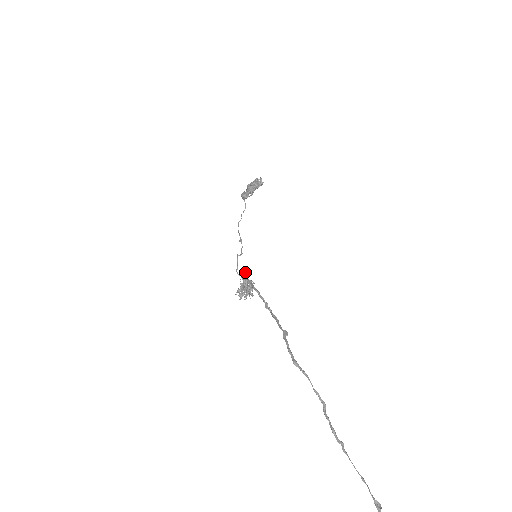
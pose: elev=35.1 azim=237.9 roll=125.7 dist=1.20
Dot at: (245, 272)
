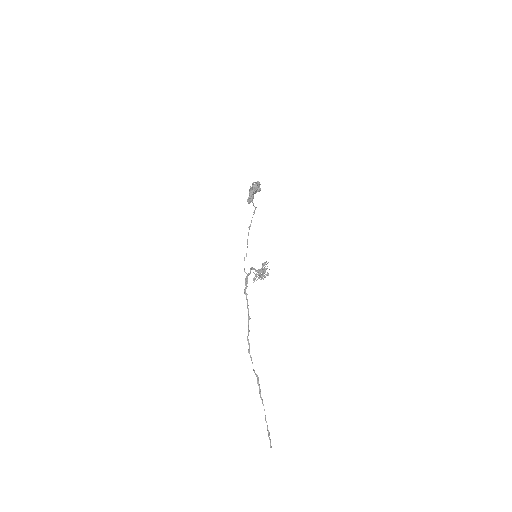
Dot at: (250, 270)
